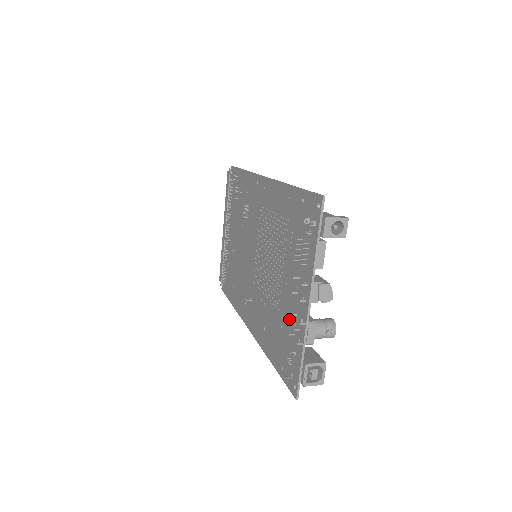
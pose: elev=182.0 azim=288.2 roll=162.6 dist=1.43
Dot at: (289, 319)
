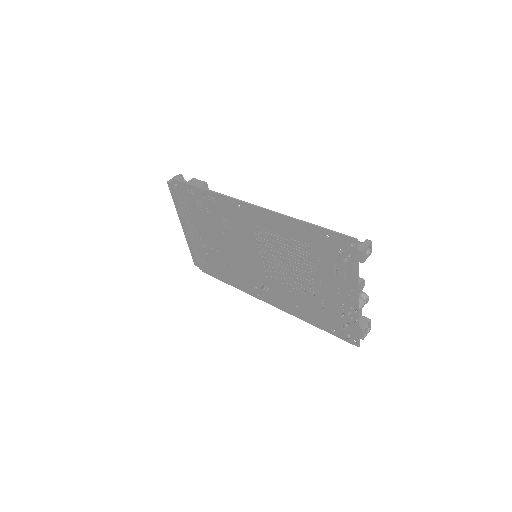
Dot at: (333, 305)
